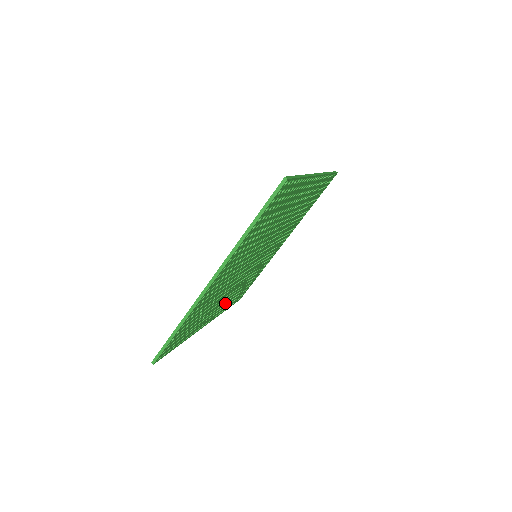
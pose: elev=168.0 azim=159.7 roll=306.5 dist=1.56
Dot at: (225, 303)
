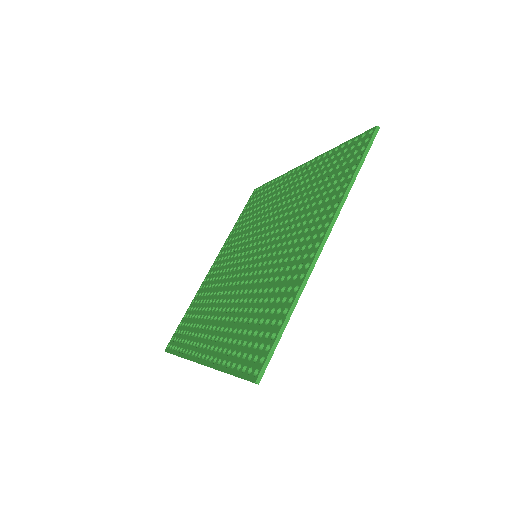
Dot at: occluded
